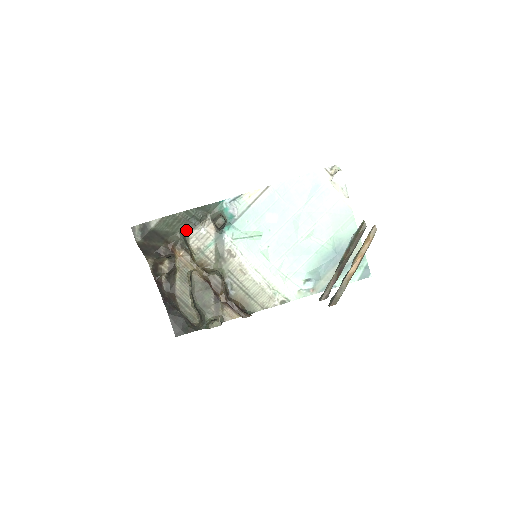
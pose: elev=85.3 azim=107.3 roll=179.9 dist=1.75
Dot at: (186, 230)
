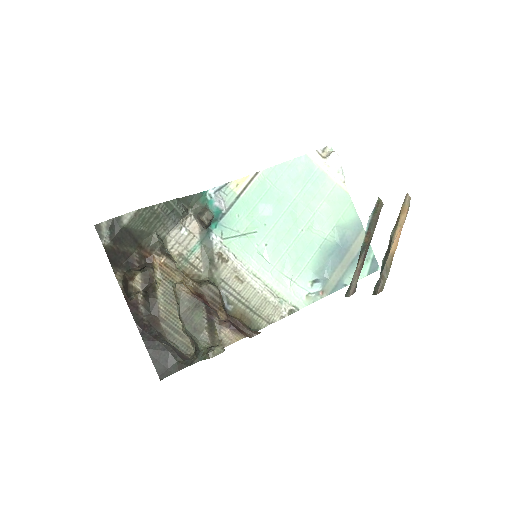
Dot at: (163, 230)
